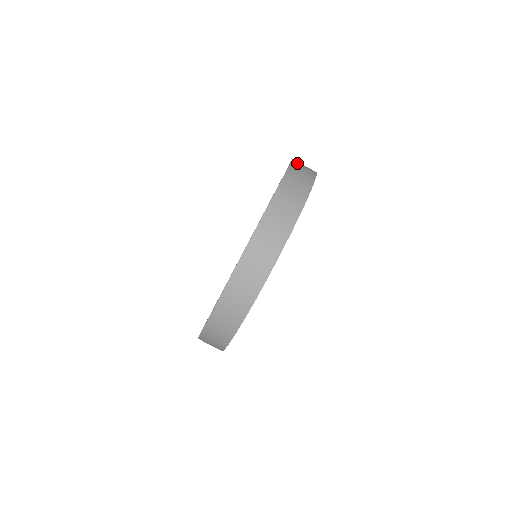
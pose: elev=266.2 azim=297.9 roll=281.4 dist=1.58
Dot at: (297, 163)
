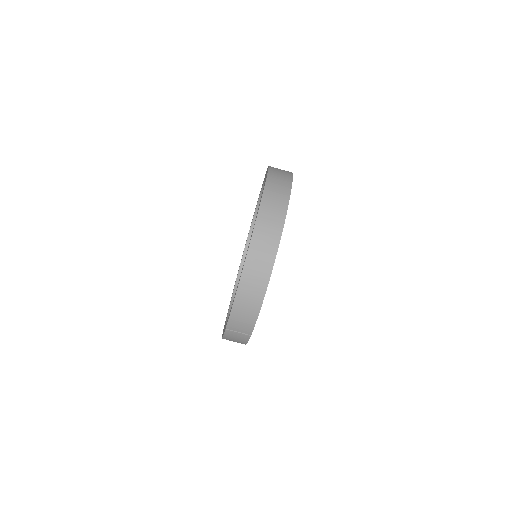
Dot at: occluded
